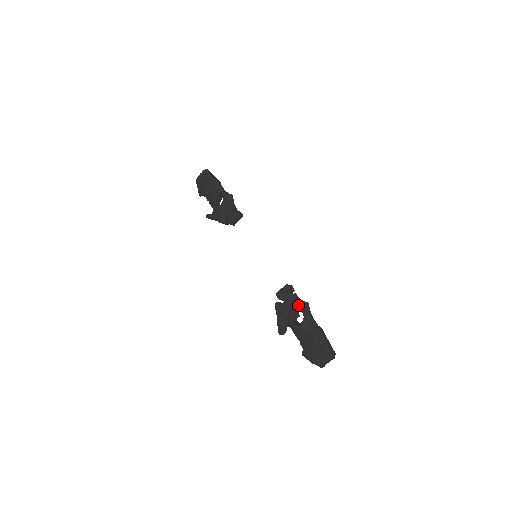
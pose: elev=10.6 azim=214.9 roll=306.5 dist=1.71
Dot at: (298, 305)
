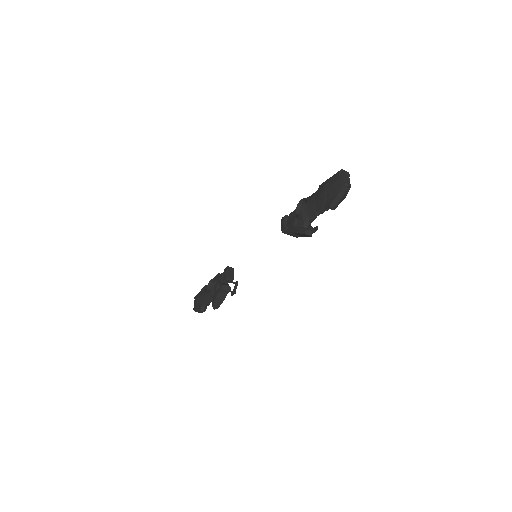
Dot at: (297, 207)
